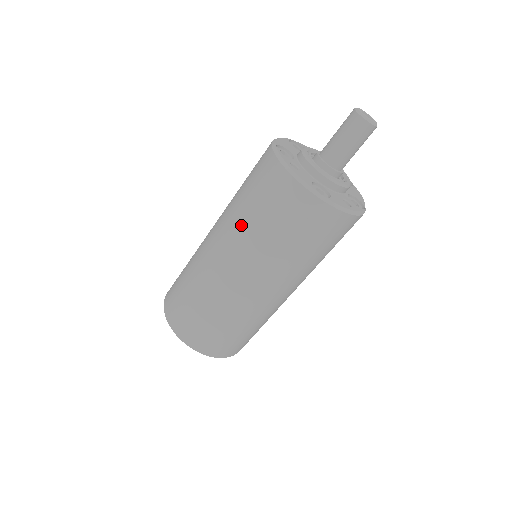
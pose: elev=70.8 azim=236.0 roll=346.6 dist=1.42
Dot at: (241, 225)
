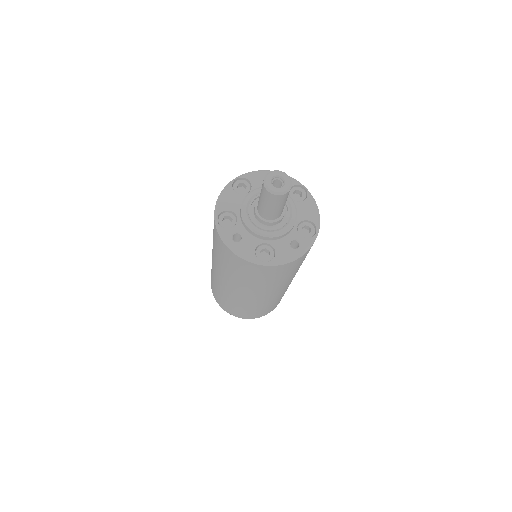
Dot at: (224, 271)
